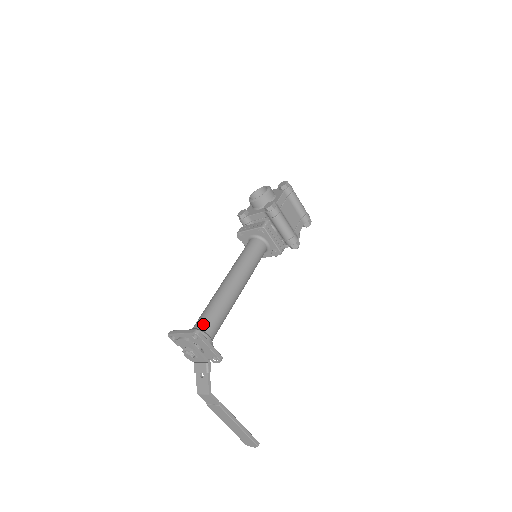
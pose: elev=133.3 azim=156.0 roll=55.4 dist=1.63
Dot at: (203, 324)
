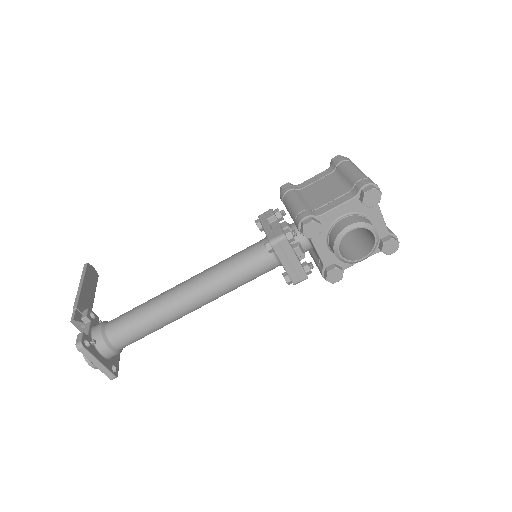
Dot at: occluded
